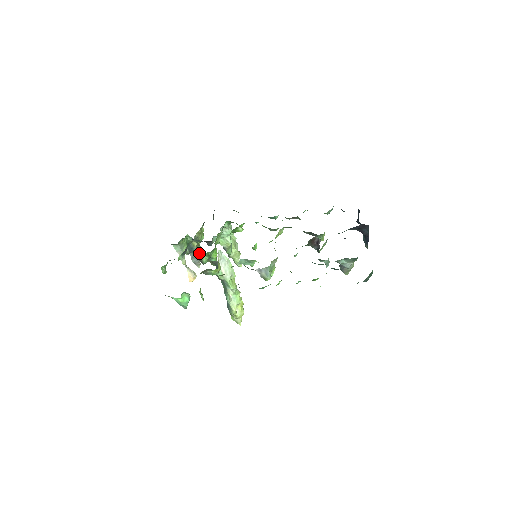
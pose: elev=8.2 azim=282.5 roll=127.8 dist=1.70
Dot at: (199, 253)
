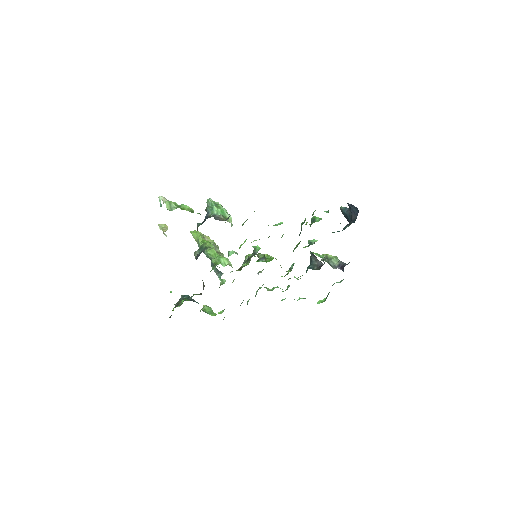
Dot at: occluded
